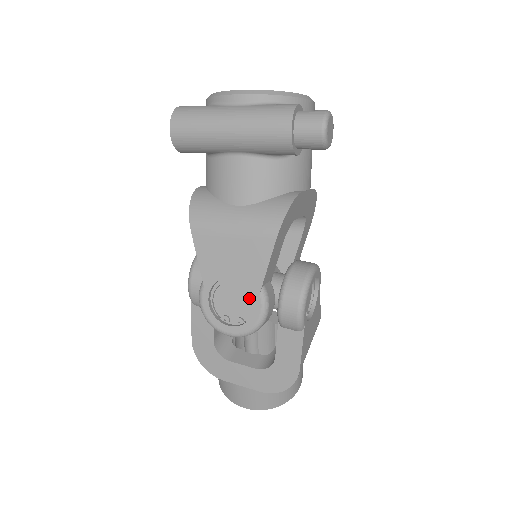
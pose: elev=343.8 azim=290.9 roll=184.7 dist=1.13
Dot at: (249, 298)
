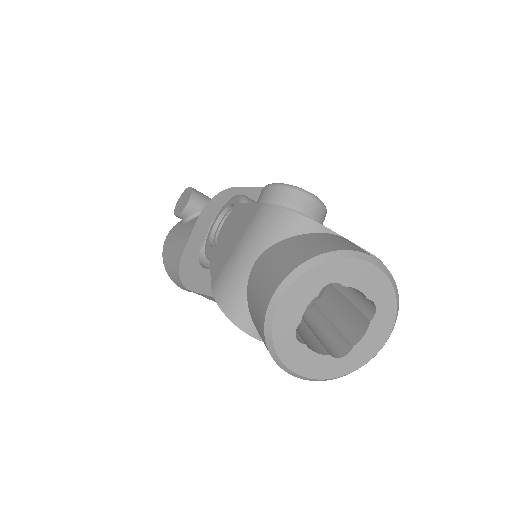
Dot at: occluded
